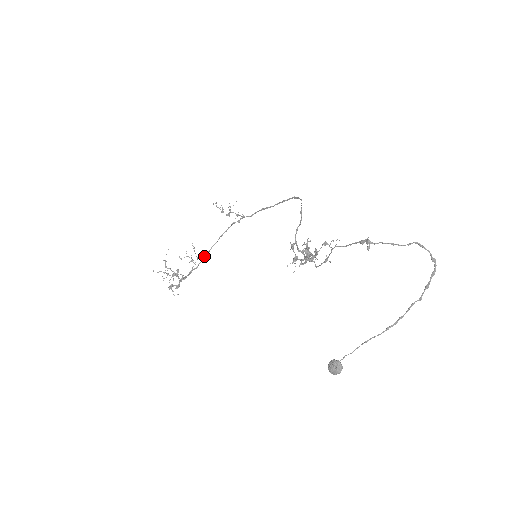
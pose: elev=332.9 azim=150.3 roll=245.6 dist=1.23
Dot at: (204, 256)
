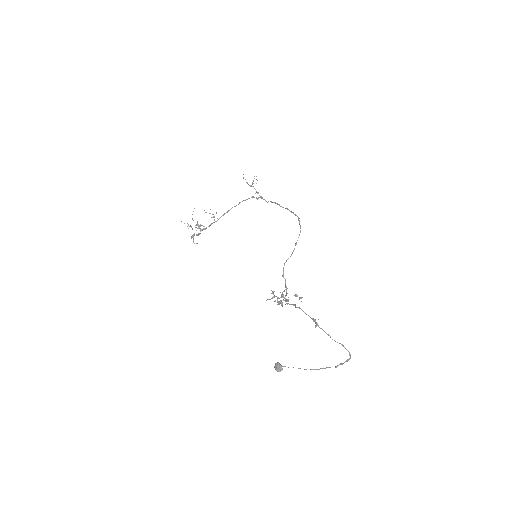
Dot at: (224, 214)
